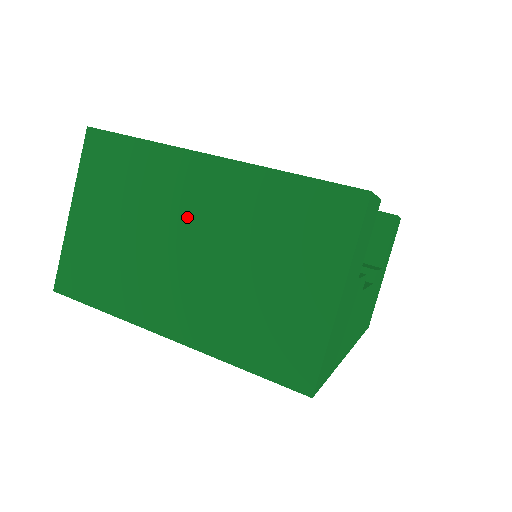
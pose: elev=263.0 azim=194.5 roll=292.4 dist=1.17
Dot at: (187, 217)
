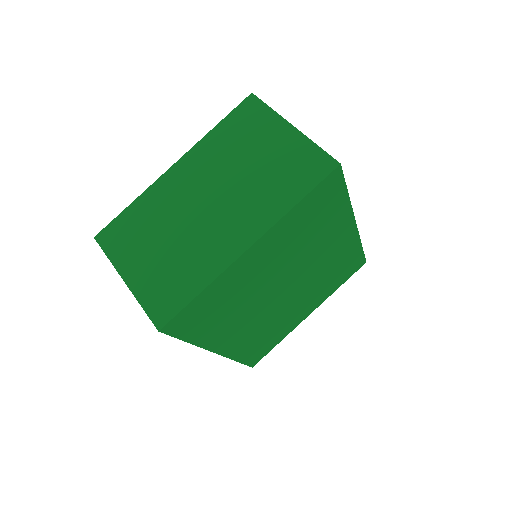
Dot at: (192, 195)
